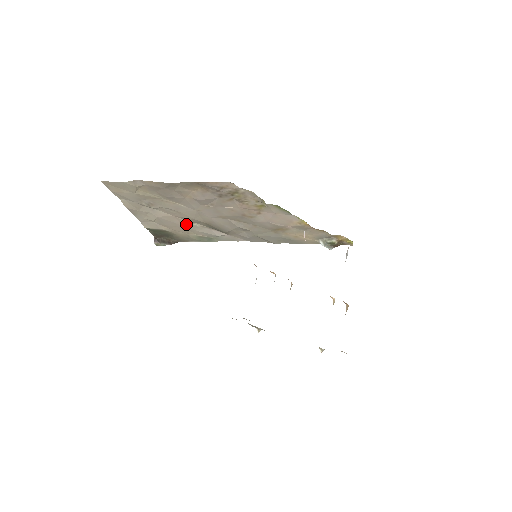
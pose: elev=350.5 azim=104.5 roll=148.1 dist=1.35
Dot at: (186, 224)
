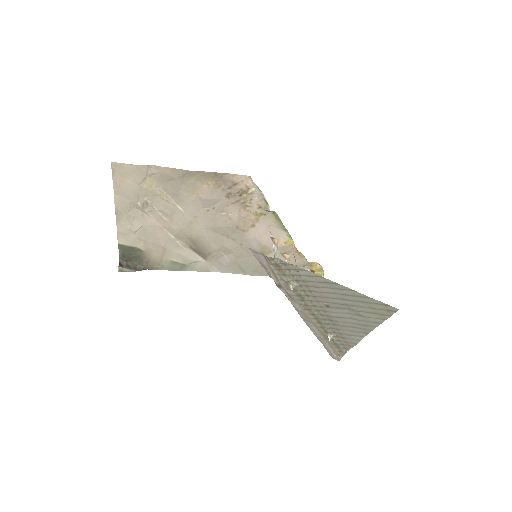
Dot at: (168, 240)
